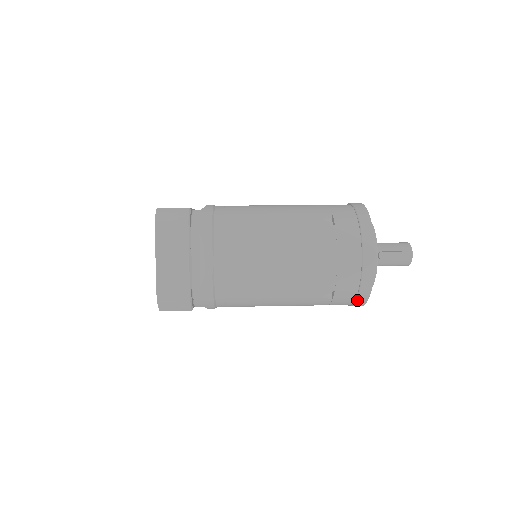
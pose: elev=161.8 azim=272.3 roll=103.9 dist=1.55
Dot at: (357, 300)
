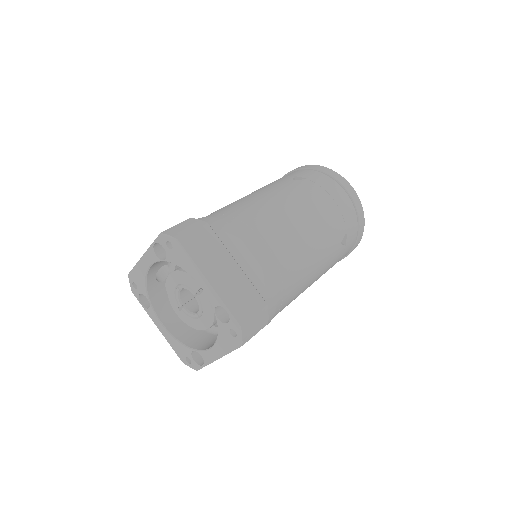
Dot at: (358, 236)
